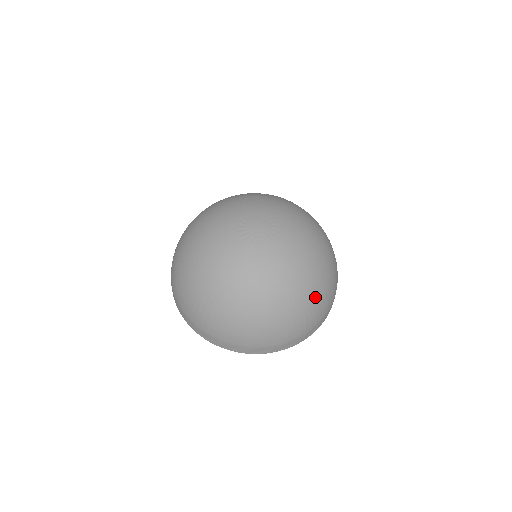
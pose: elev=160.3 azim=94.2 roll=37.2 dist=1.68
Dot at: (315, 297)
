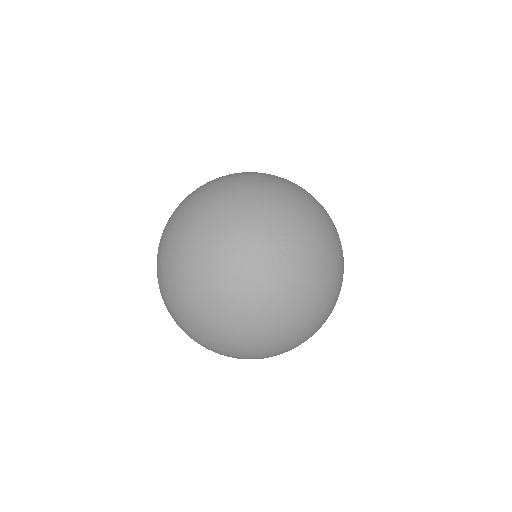
Dot at: (322, 312)
